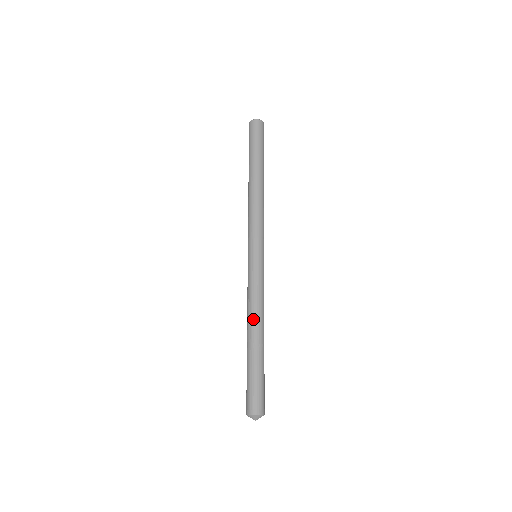
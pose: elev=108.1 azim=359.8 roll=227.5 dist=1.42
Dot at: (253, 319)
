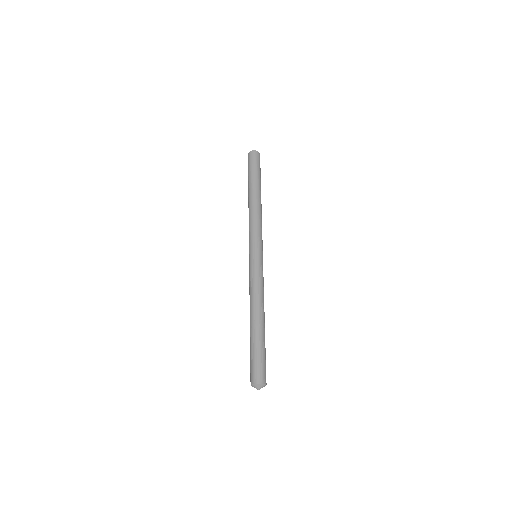
Dot at: (254, 305)
